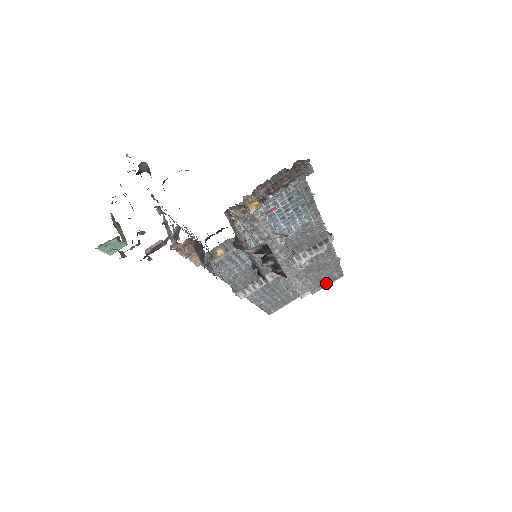
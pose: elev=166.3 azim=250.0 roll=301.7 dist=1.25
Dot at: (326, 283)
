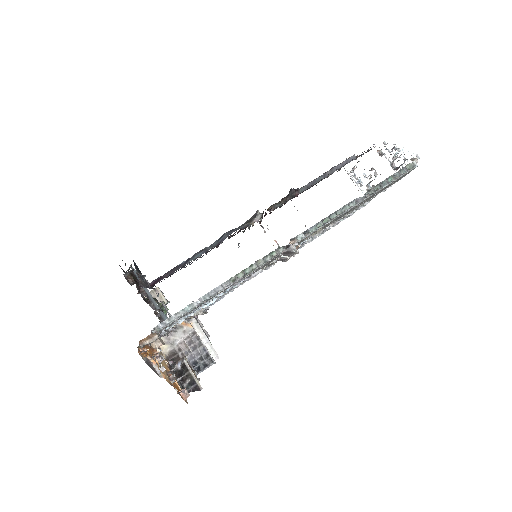
Dot at: occluded
